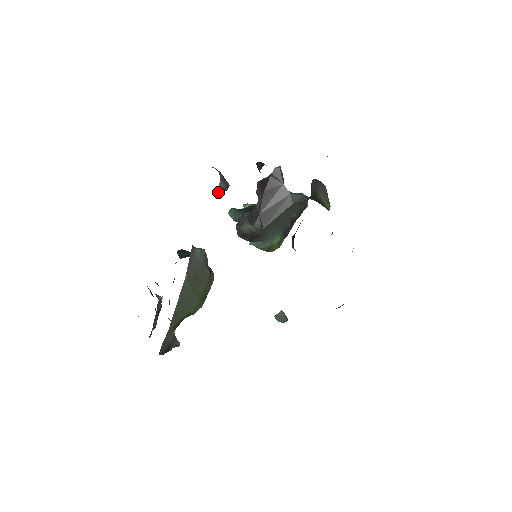
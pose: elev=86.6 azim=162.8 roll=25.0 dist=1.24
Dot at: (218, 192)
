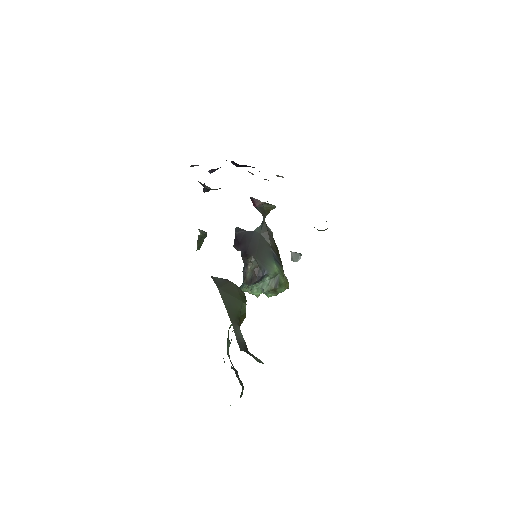
Dot at: (199, 231)
